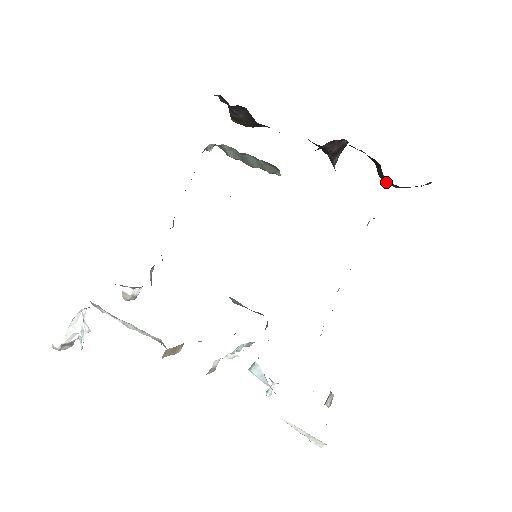
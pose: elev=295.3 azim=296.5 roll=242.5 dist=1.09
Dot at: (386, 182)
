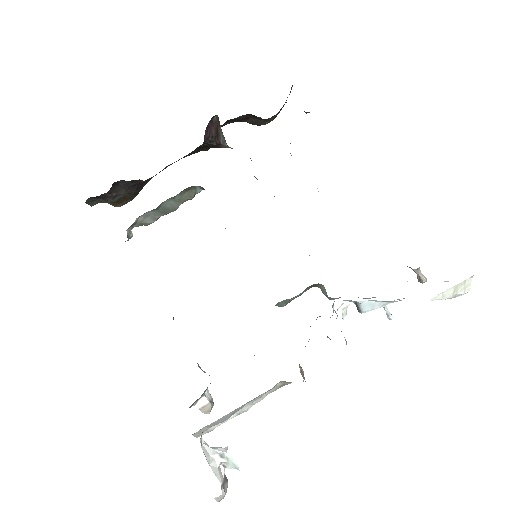
Dot at: (264, 123)
